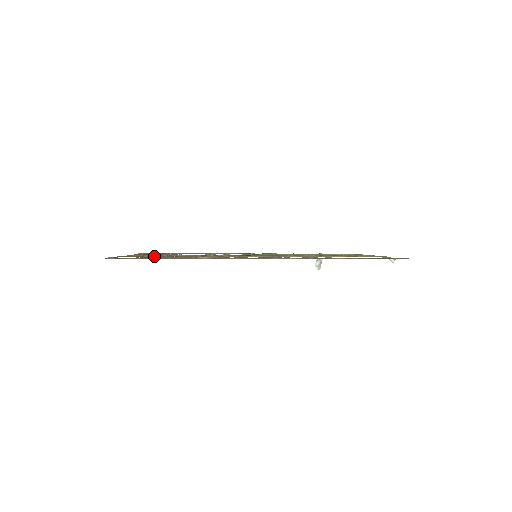
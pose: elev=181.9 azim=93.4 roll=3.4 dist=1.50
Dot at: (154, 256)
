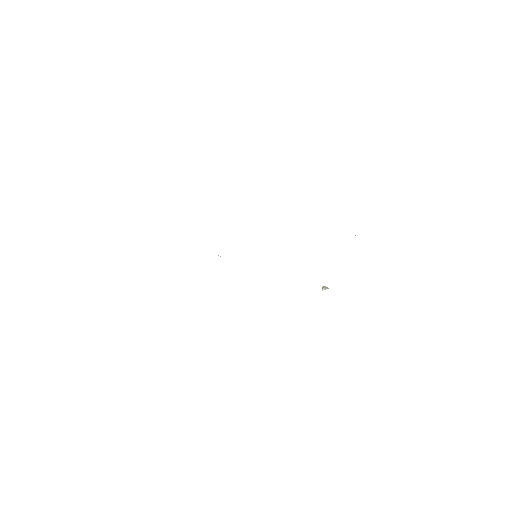
Dot at: occluded
